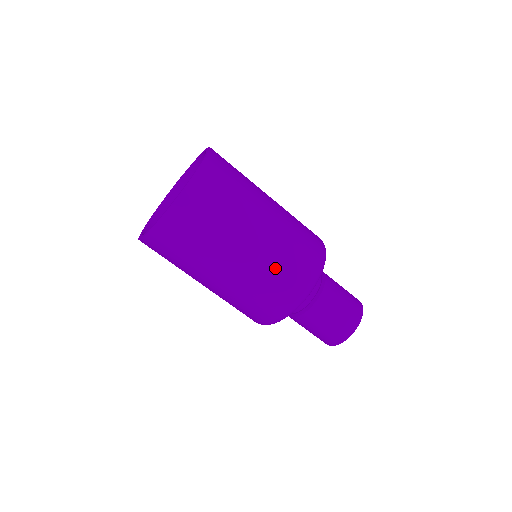
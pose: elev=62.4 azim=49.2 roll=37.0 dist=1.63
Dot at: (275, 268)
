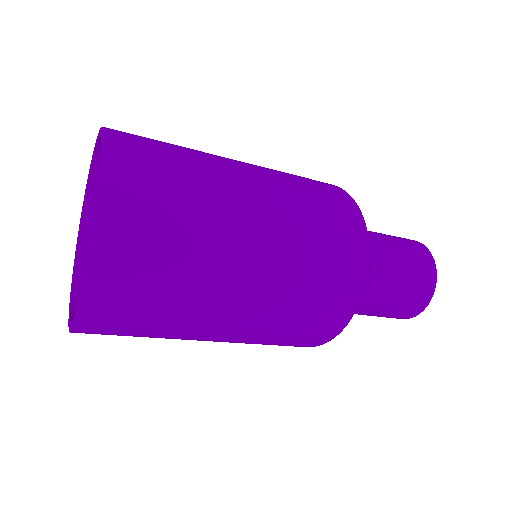
Dot at: (294, 307)
